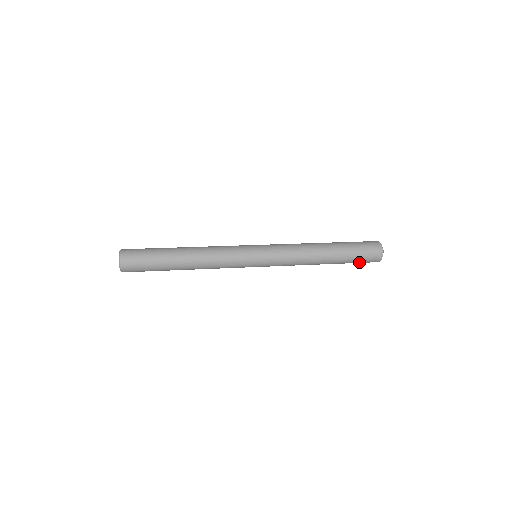
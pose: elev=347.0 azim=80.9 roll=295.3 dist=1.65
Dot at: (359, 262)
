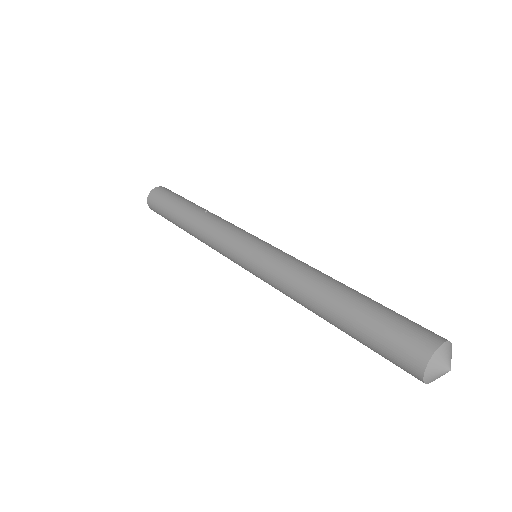
Dot at: occluded
